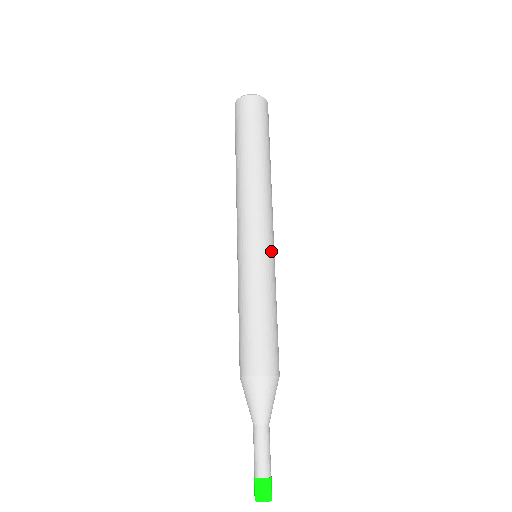
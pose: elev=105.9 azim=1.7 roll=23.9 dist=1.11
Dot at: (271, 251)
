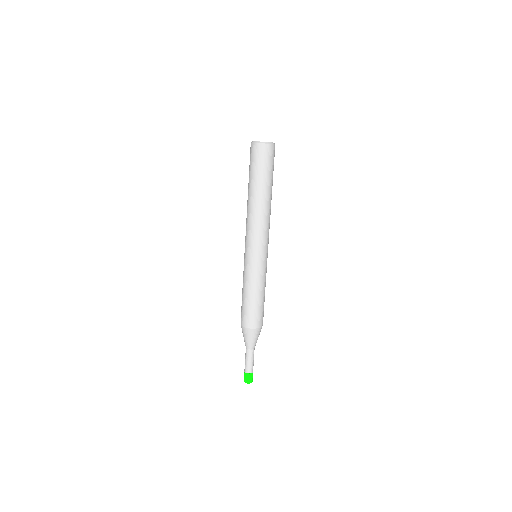
Dot at: occluded
